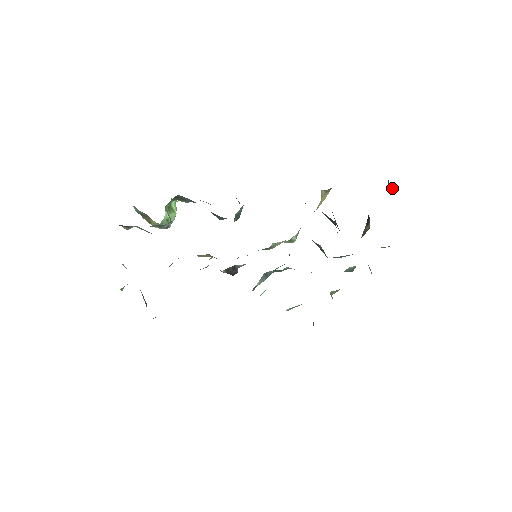
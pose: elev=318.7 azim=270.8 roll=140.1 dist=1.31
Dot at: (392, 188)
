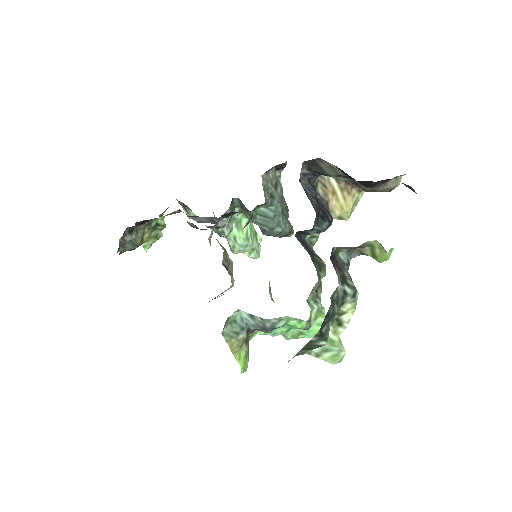
Dot at: occluded
